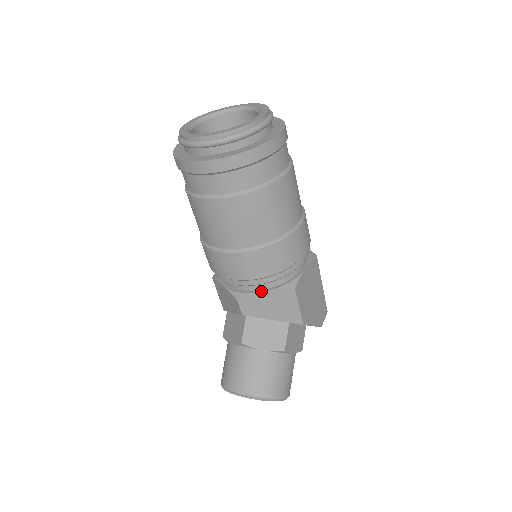
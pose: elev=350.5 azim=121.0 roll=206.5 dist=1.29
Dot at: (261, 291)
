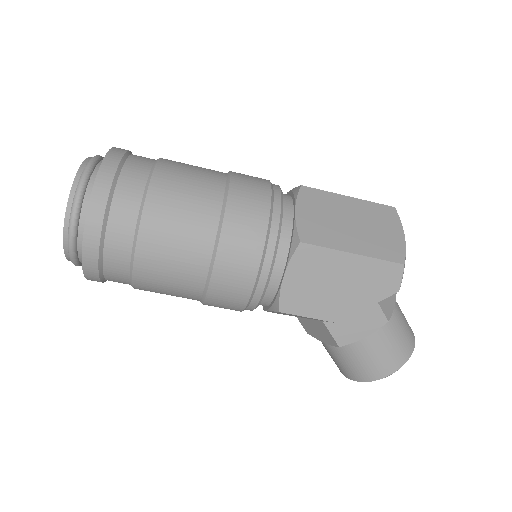
Dot at: (265, 309)
